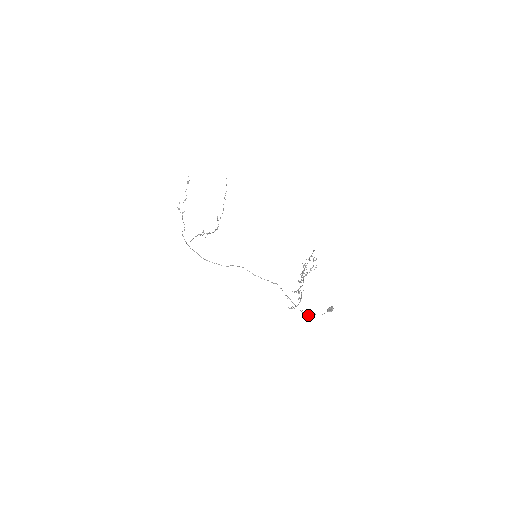
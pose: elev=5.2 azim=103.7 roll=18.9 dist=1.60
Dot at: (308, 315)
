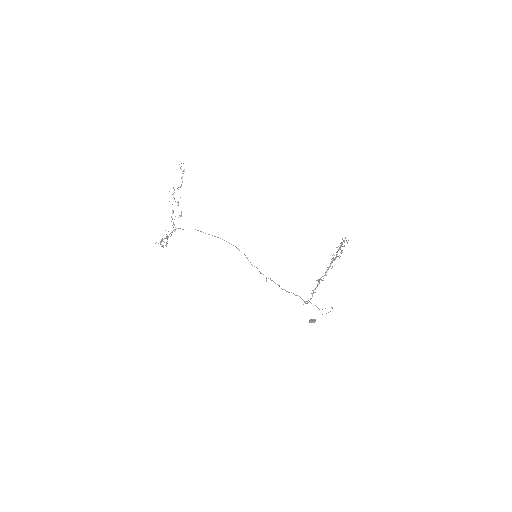
Dot at: occluded
